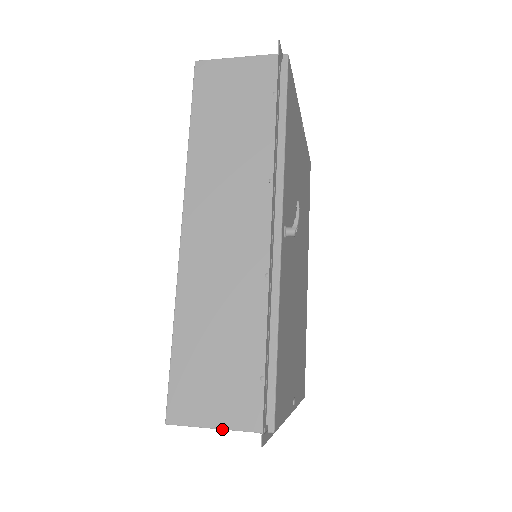
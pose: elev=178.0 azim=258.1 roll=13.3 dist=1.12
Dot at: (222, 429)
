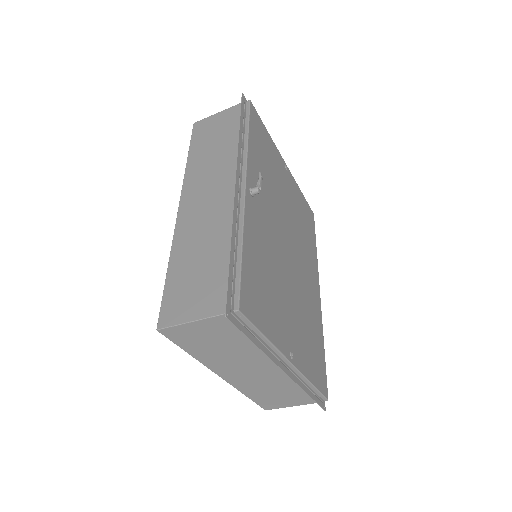
Dot at: (199, 320)
